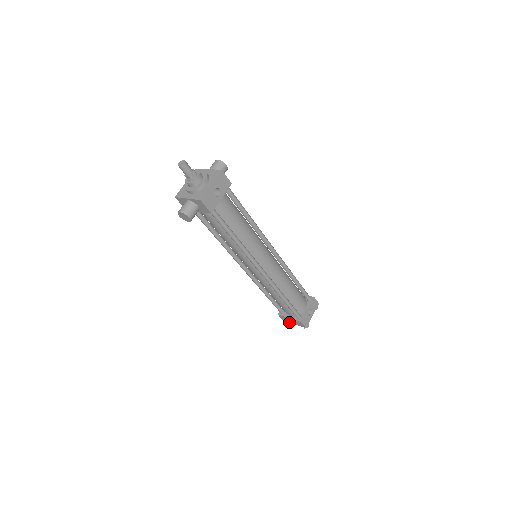
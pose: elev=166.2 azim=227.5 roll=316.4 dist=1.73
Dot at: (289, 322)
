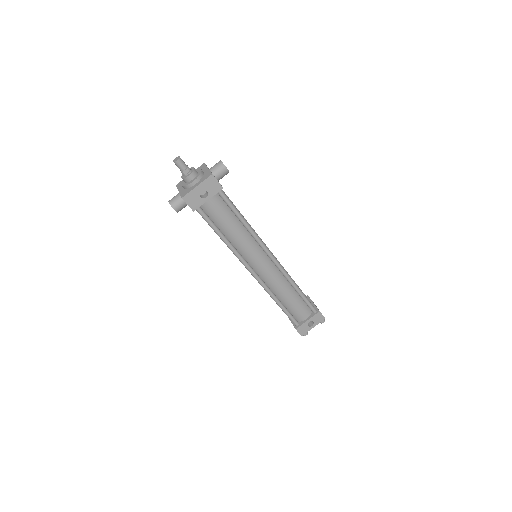
Dot at: occluded
